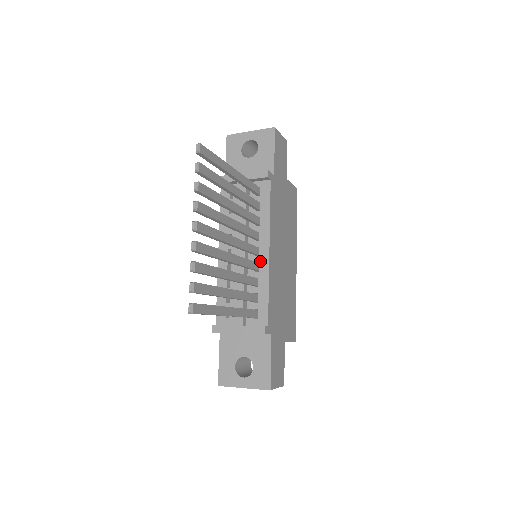
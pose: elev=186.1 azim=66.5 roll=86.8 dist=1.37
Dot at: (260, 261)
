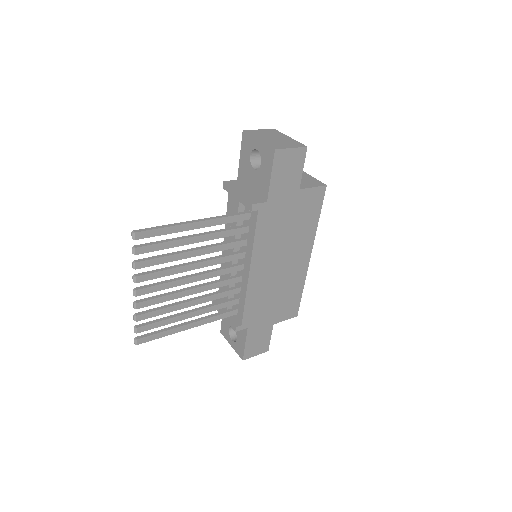
Dot at: (243, 275)
